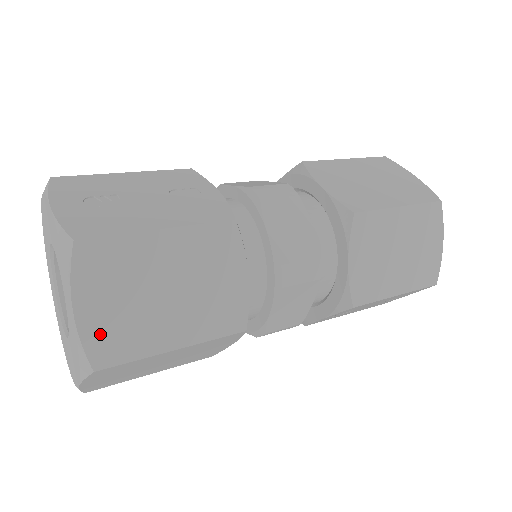
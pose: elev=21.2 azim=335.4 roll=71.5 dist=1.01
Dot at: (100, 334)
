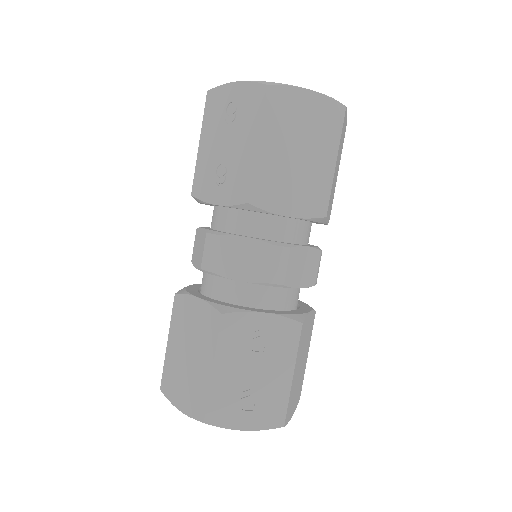
Dot at: (297, 400)
